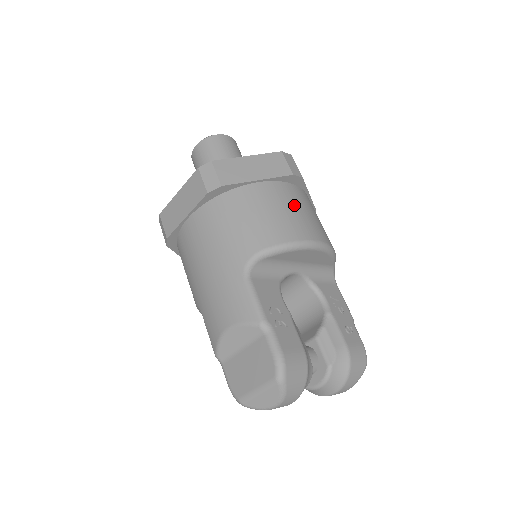
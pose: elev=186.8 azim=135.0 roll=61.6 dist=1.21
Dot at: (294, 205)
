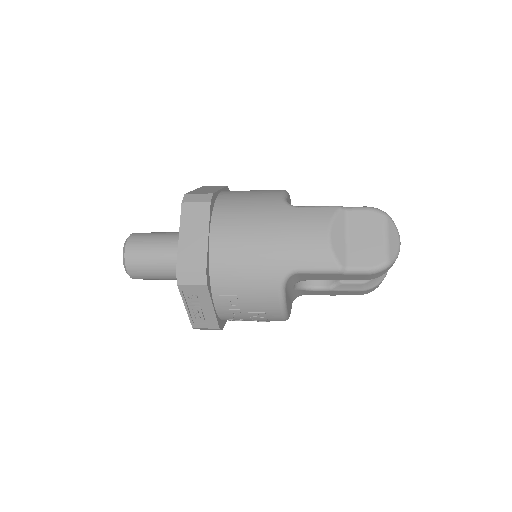
Dot at: occluded
